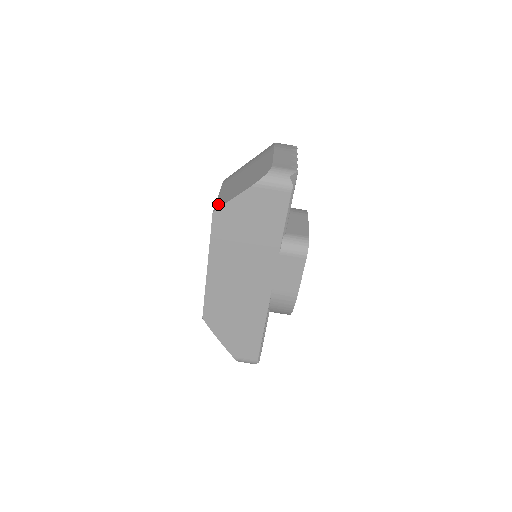
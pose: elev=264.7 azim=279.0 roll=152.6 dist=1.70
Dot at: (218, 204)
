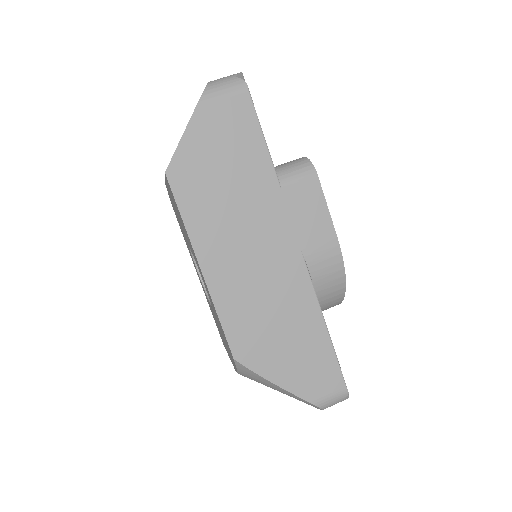
Dot at: occluded
